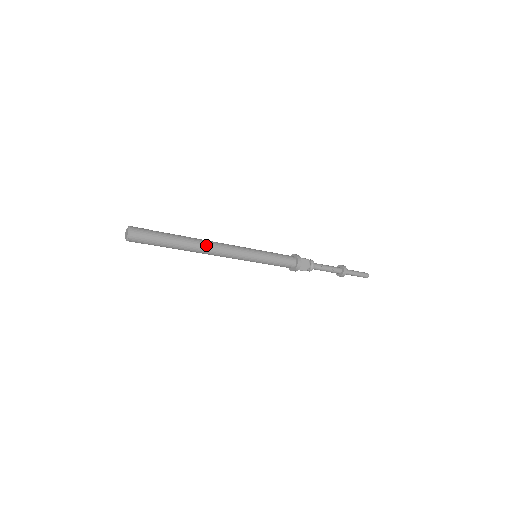
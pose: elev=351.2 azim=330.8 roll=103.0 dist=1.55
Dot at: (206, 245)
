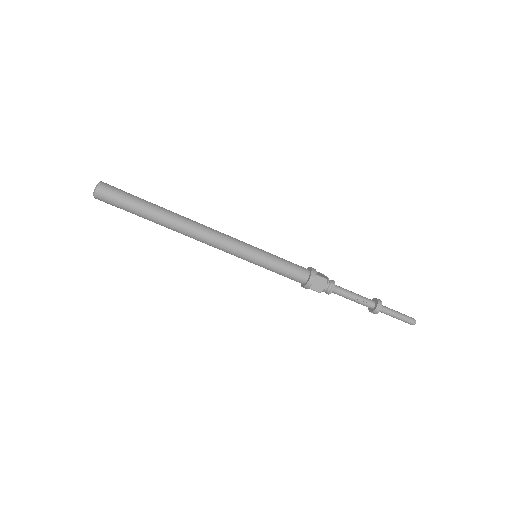
Dot at: (189, 226)
